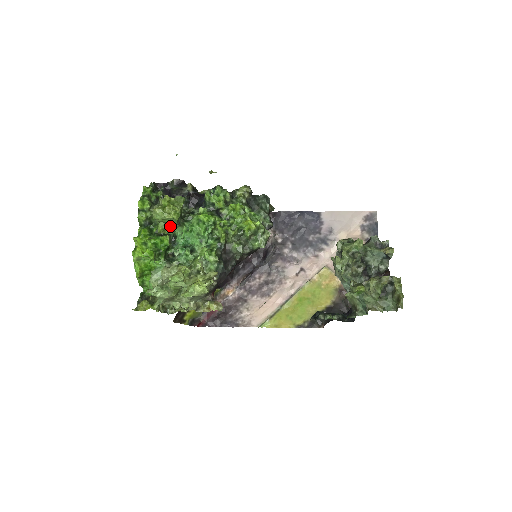
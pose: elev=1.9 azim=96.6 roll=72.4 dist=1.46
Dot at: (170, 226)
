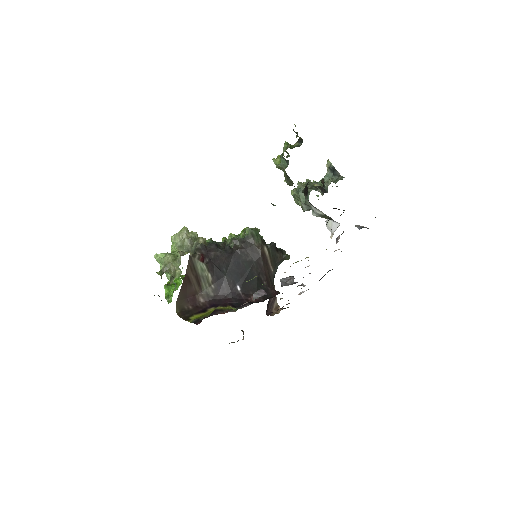
Dot at: occluded
